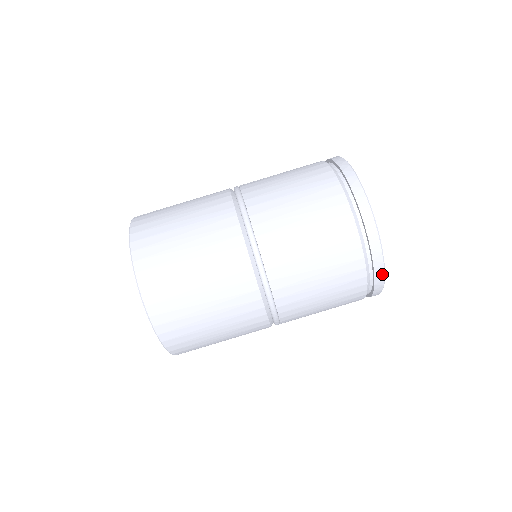
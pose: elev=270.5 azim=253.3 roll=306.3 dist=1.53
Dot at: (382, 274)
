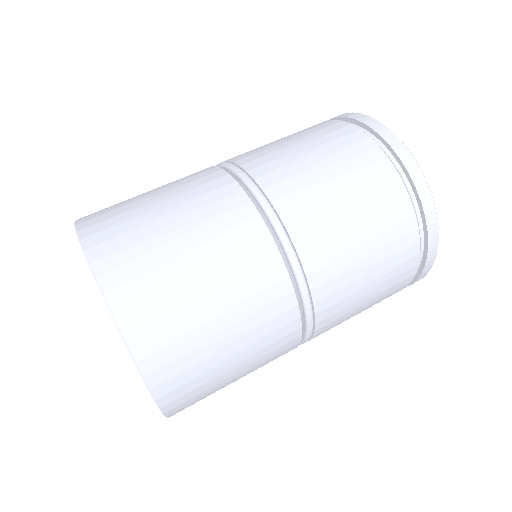
Dot at: (416, 167)
